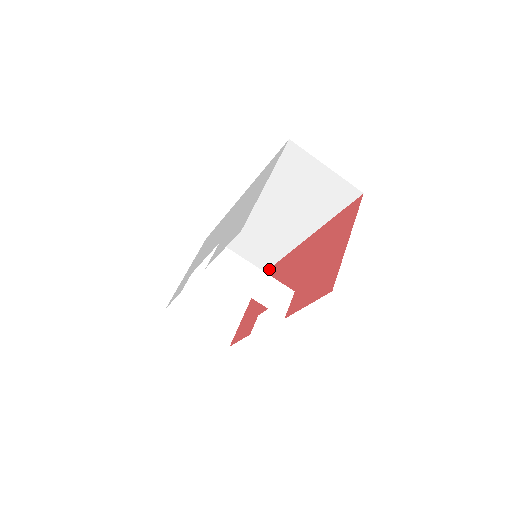
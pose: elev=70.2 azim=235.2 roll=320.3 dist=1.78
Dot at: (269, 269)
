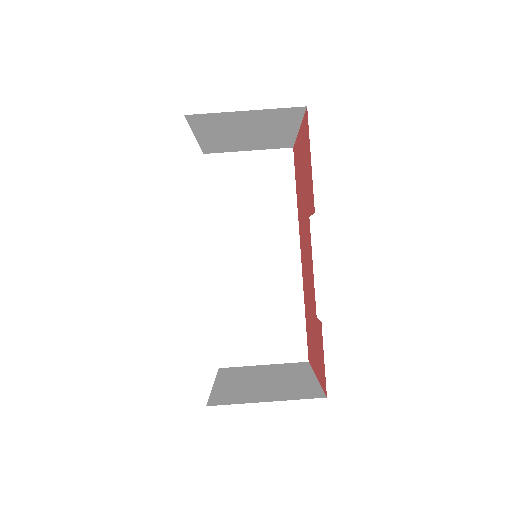
Dot at: (306, 339)
